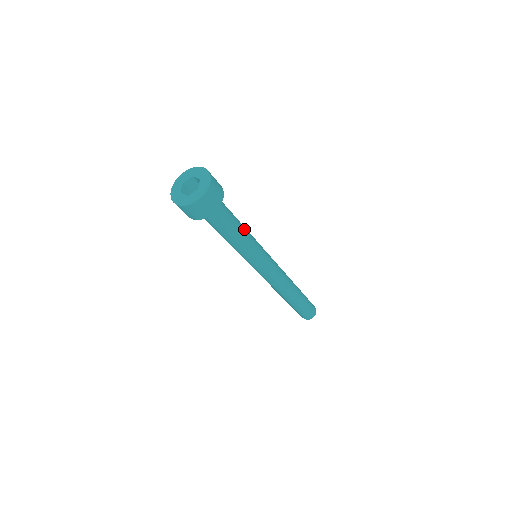
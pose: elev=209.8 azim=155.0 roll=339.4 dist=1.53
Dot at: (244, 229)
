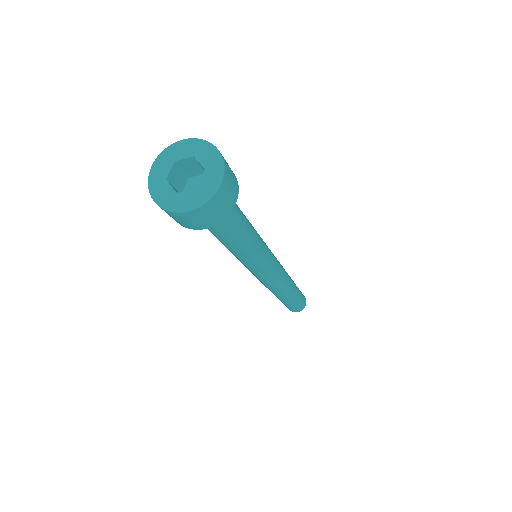
Dot at: occluded
